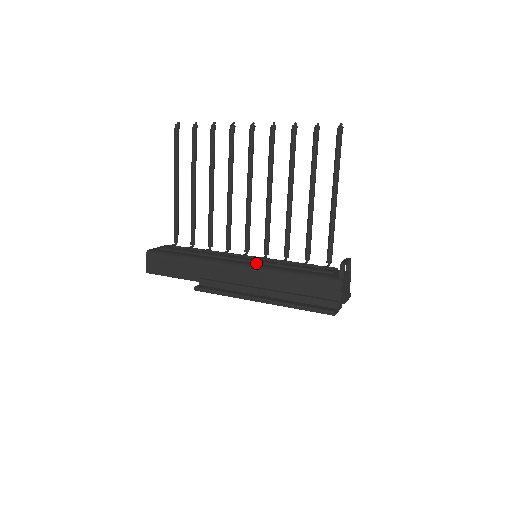
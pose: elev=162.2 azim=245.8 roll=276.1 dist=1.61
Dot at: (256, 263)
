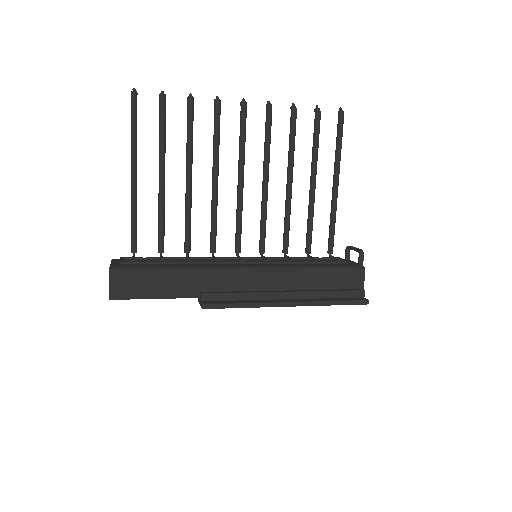
Dot at: (265, 264)
